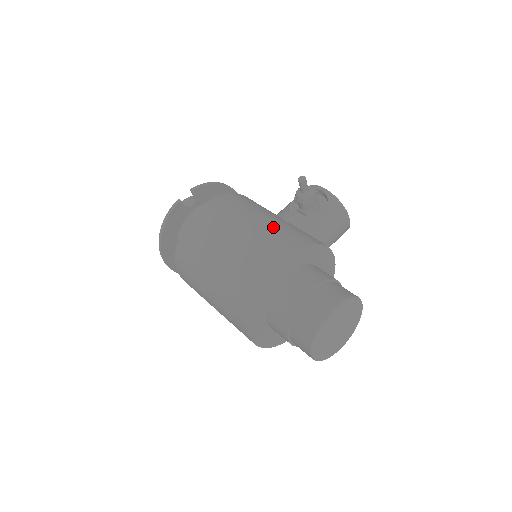
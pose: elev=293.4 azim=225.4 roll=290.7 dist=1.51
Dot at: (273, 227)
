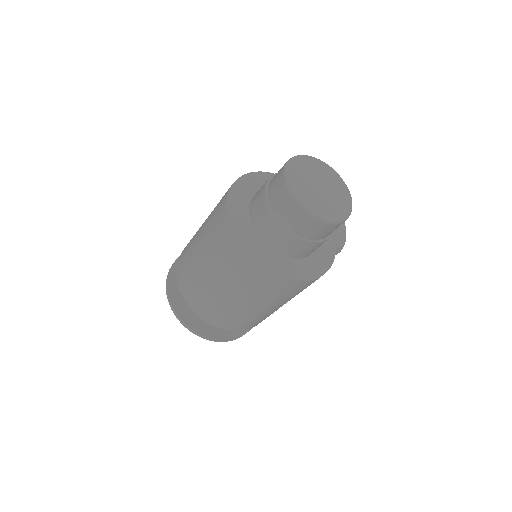
Dot at: occluded
